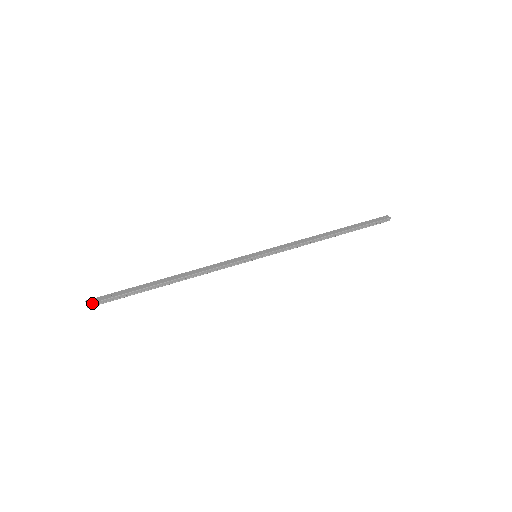
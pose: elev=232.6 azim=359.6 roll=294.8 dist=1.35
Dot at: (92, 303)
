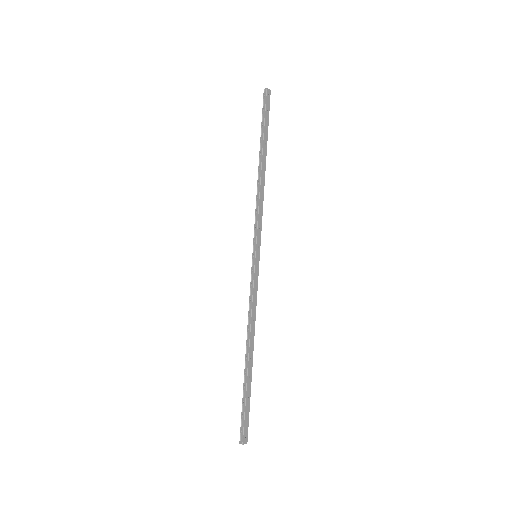
Dot at: occluded
